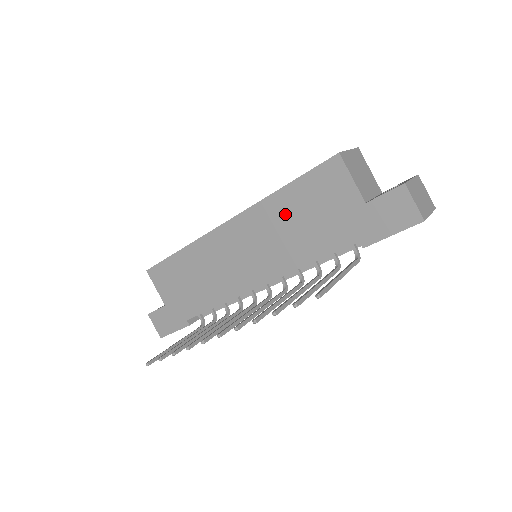
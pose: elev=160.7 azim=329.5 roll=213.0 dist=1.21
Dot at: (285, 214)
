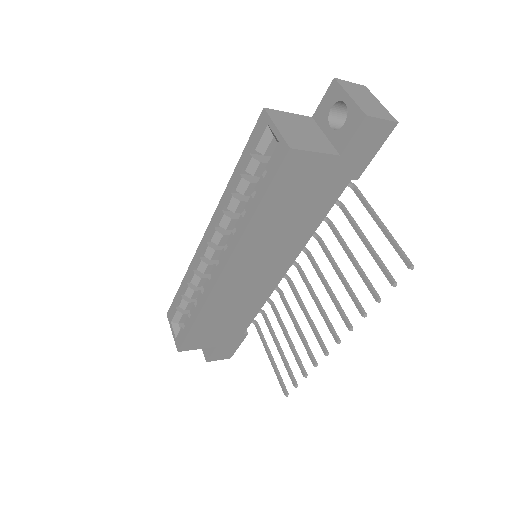
Dot at: (273, 222)
